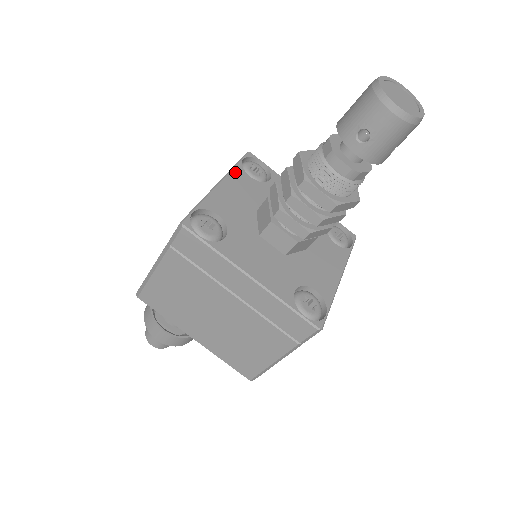
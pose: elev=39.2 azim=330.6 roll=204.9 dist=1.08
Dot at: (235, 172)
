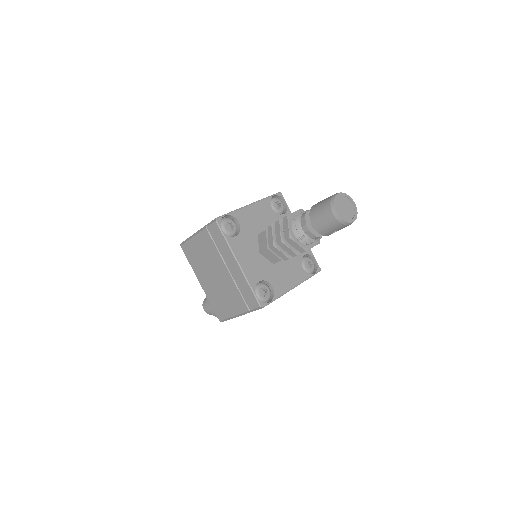
Dot at: (232, 245)
